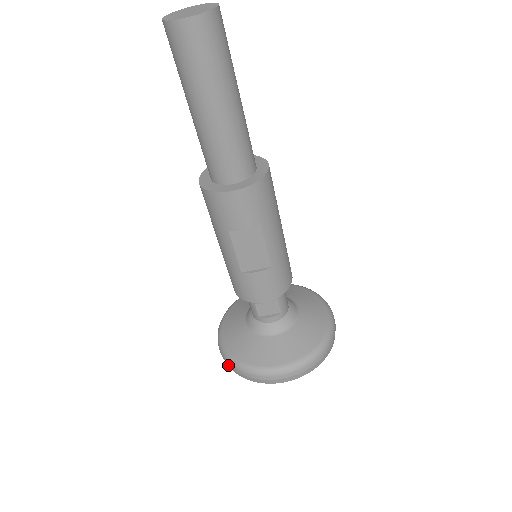
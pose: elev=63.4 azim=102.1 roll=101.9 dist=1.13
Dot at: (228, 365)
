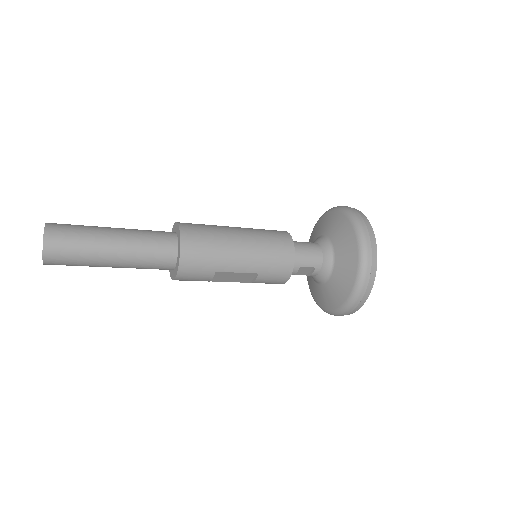
Dot at: occluded
